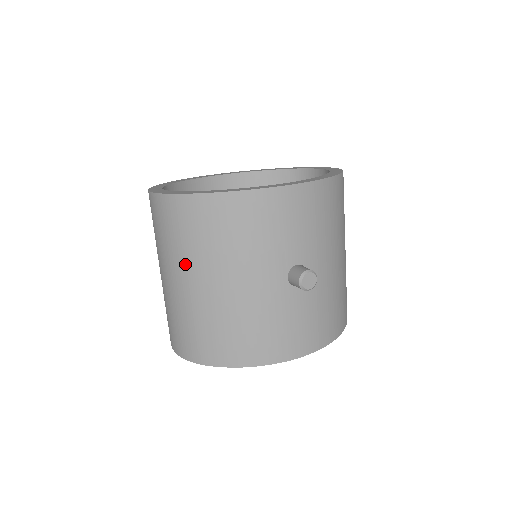
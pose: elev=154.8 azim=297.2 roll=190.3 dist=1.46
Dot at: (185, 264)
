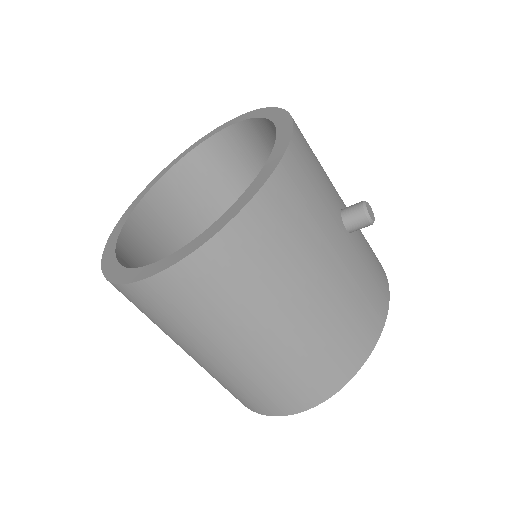
Dot at: (266, 310)
